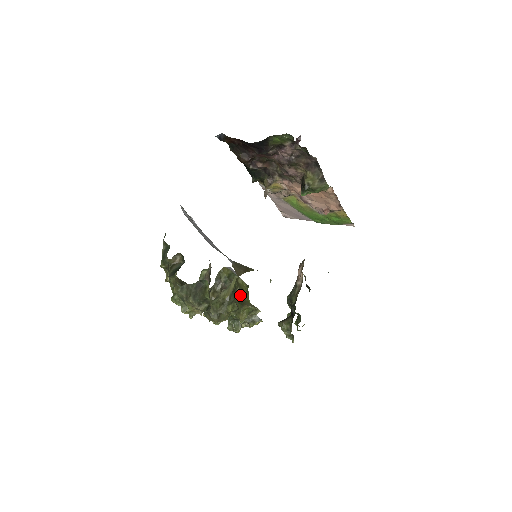
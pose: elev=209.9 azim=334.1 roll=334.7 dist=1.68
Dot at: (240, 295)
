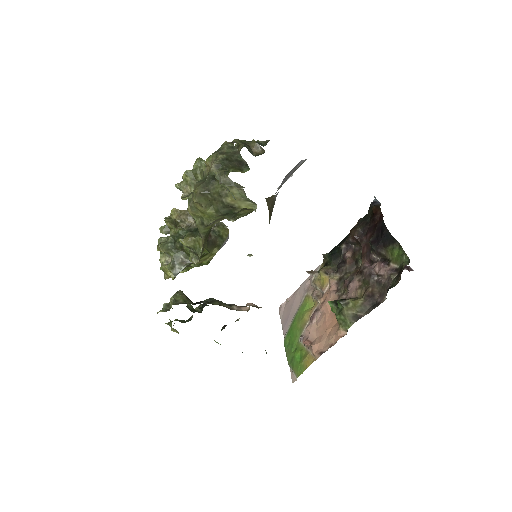
Dot at: occluded
